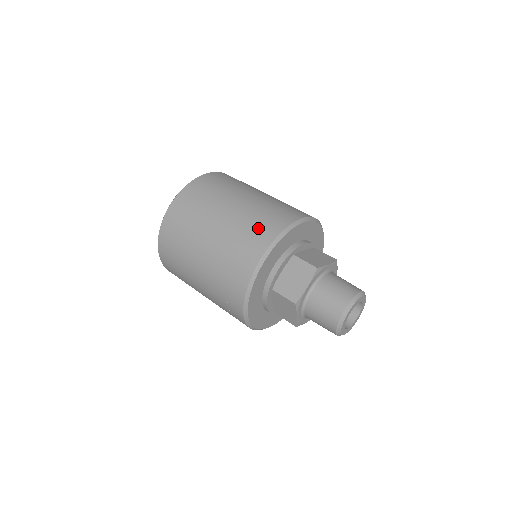
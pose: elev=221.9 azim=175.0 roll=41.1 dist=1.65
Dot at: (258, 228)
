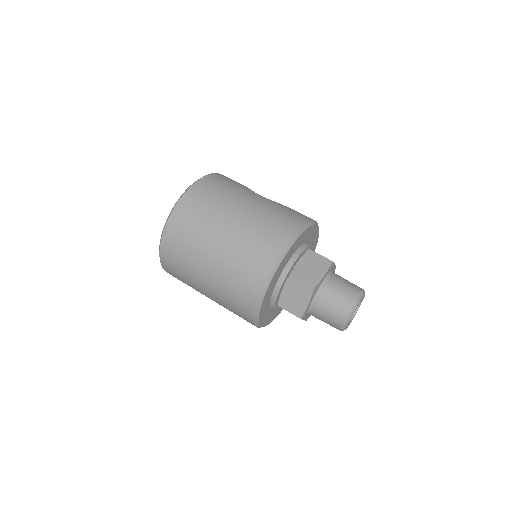
Dot at: (250, 265)
